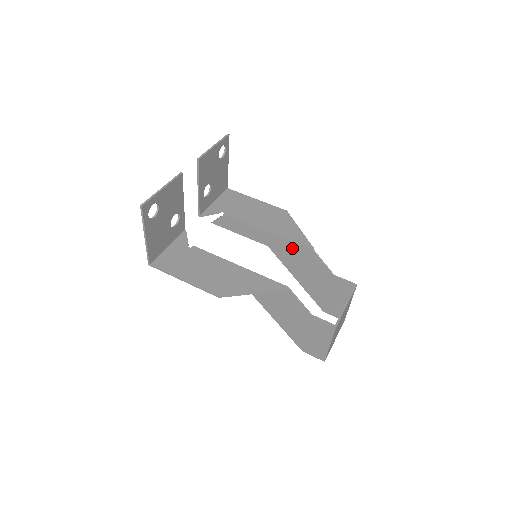
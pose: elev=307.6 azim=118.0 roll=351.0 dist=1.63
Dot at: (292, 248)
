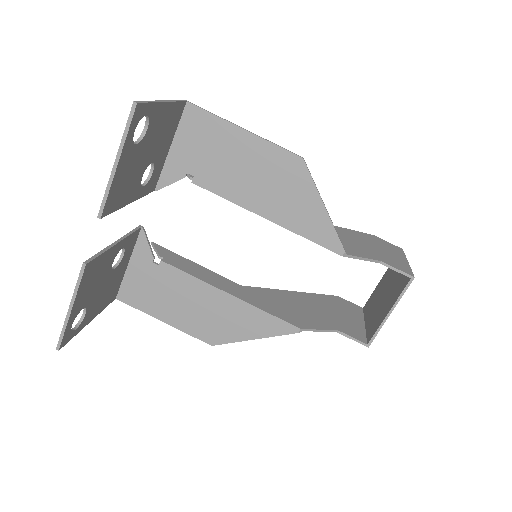
Dot at: occluded
